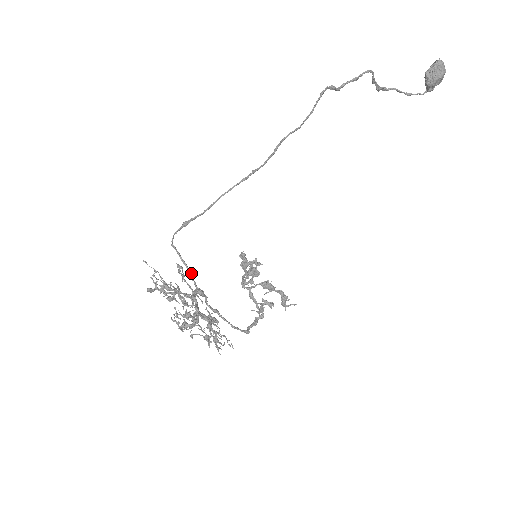
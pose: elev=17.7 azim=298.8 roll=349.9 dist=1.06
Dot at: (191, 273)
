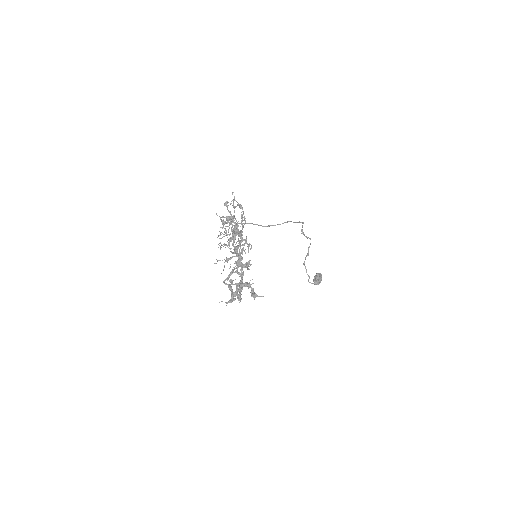
Dot at: (232, 227)
